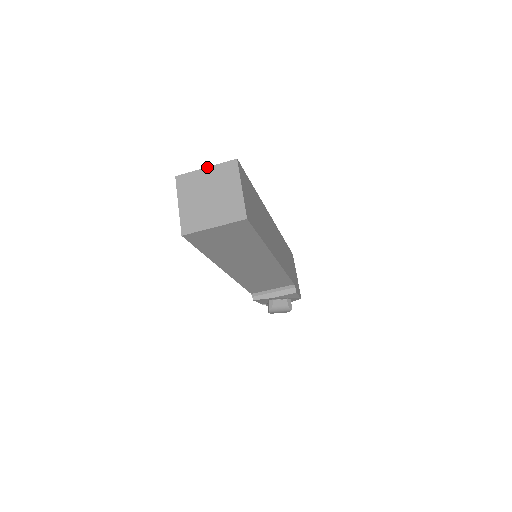
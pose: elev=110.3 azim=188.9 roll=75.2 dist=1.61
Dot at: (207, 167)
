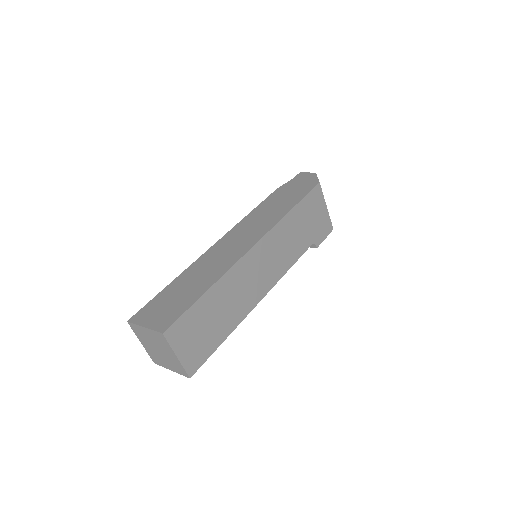
Dot at: (144, 328)
